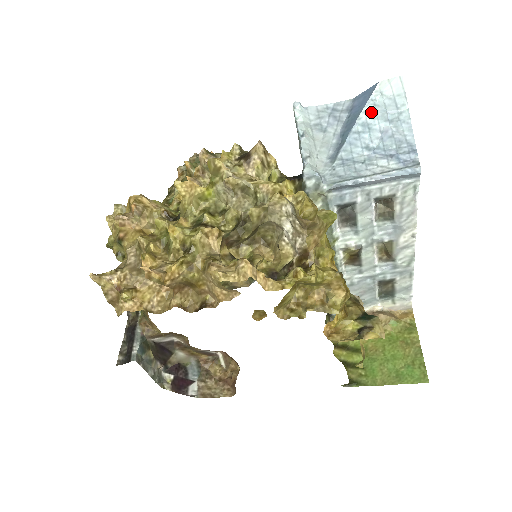
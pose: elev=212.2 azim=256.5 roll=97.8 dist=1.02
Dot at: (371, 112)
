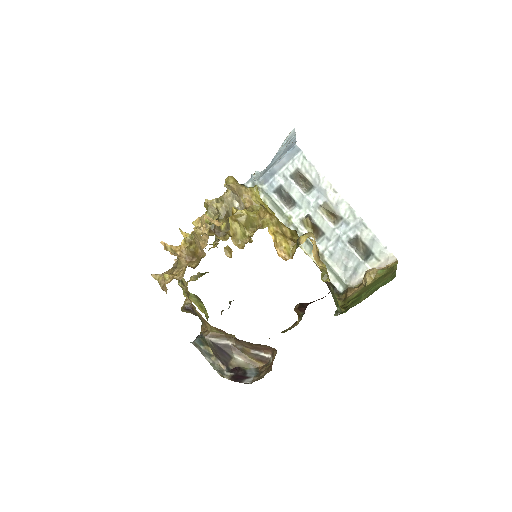
Dot at: (281, 148)
